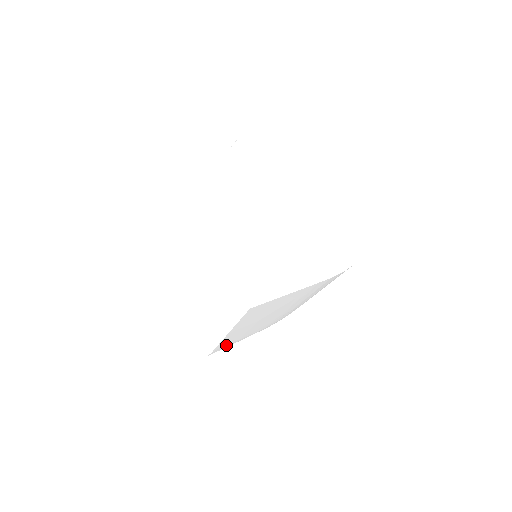
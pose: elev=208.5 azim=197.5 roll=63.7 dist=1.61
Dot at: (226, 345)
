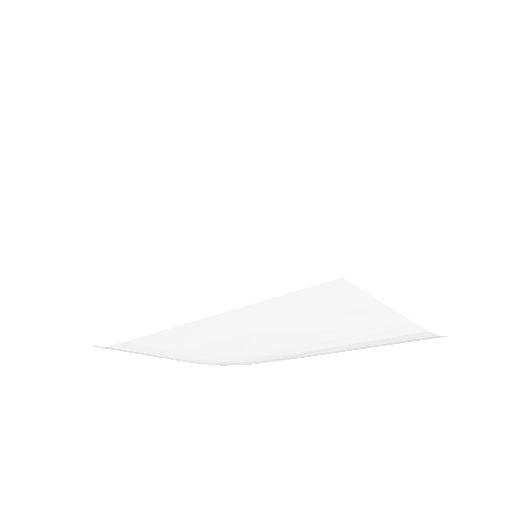
Dot at: (150, 346)
